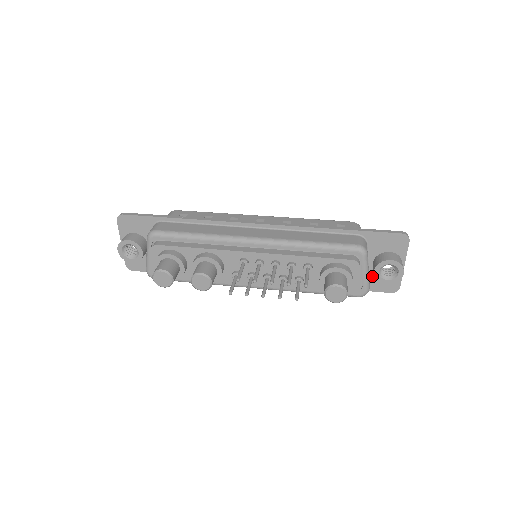
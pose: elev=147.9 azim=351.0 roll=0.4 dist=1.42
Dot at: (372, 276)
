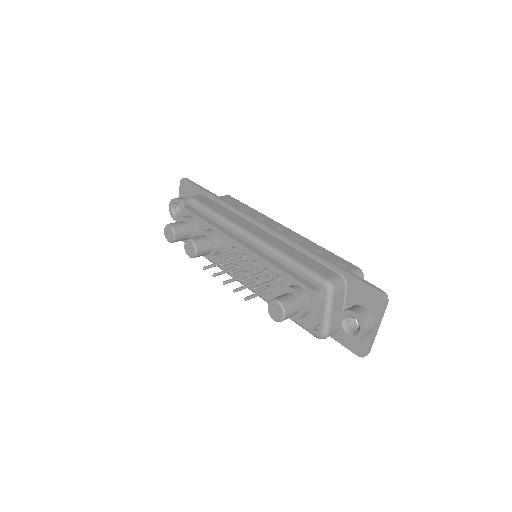
Dot at: occluded
